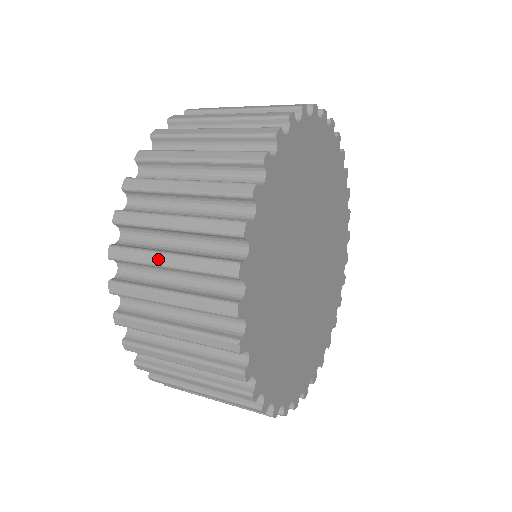
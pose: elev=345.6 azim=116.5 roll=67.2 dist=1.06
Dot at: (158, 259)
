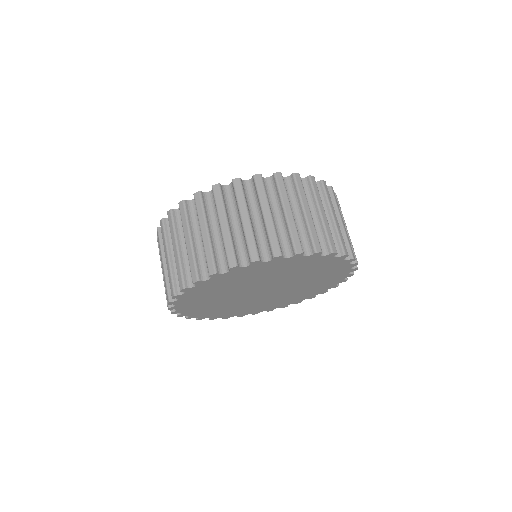
Dot at: occluded
